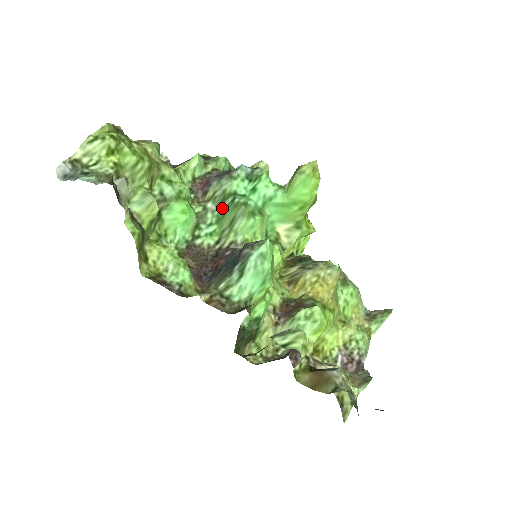
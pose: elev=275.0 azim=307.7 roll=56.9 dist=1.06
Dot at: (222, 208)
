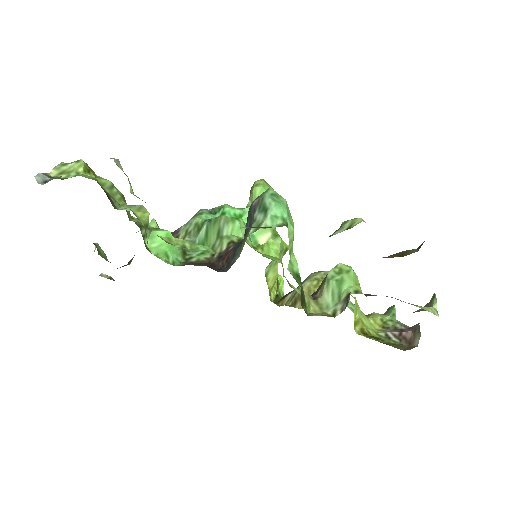
Dot at: (202, 233)
